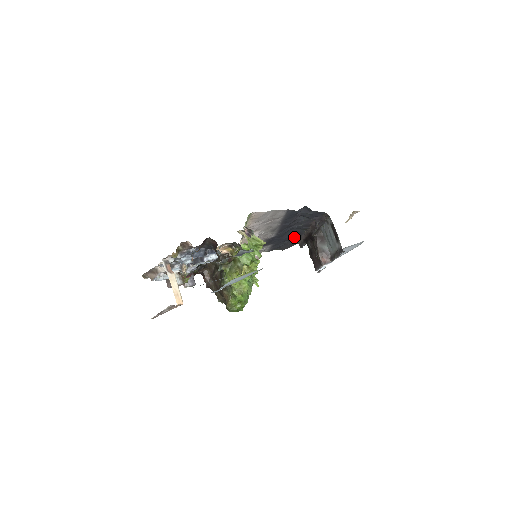
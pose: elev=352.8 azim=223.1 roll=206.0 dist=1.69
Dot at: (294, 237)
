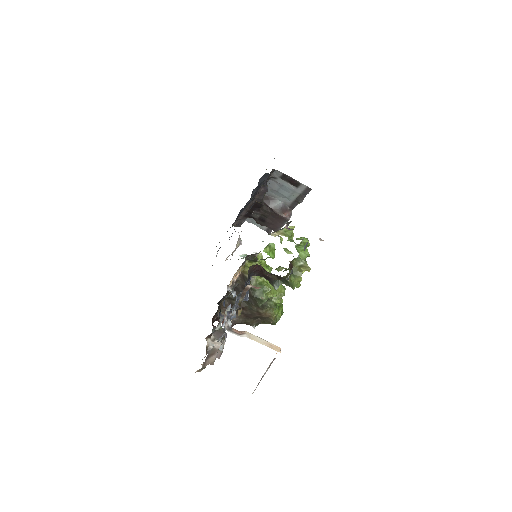
Dot at: occluded
